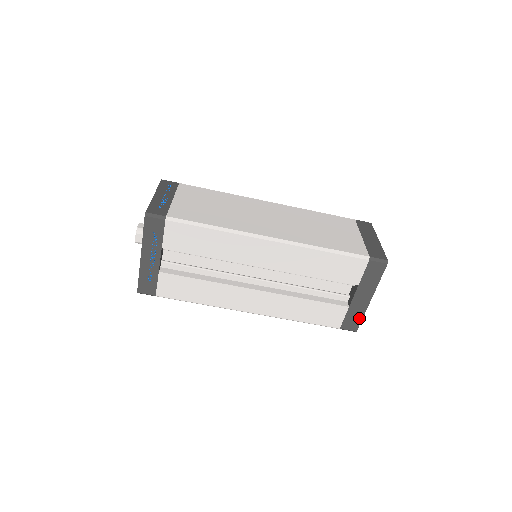
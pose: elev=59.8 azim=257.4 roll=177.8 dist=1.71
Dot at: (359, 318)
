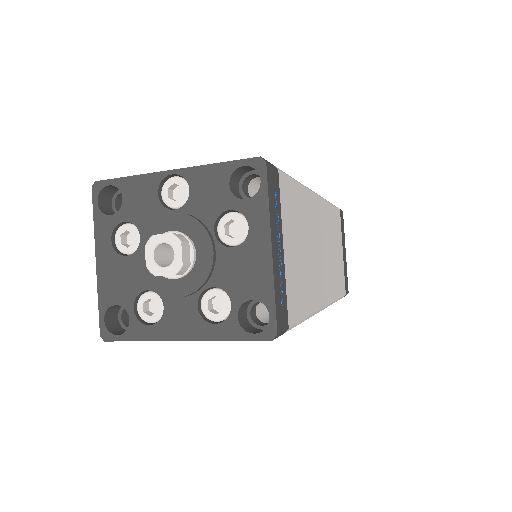
Dot at: occluded
